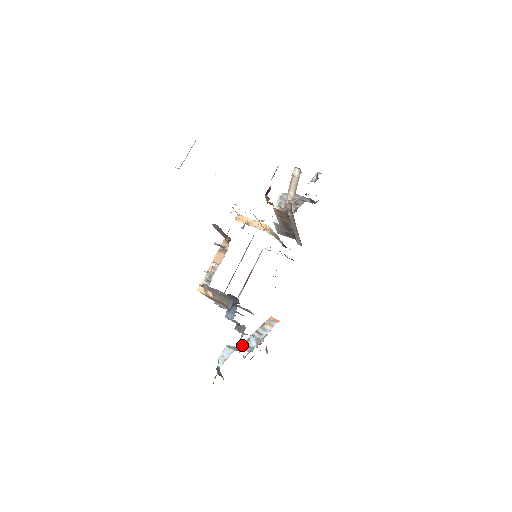
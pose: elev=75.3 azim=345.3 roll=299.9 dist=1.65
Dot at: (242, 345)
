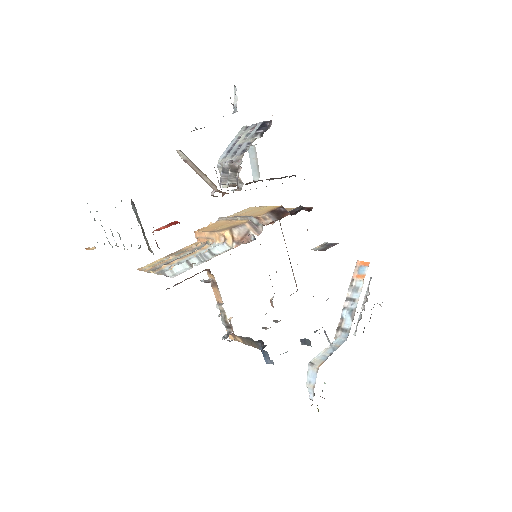
Dot at: (336, 333)
